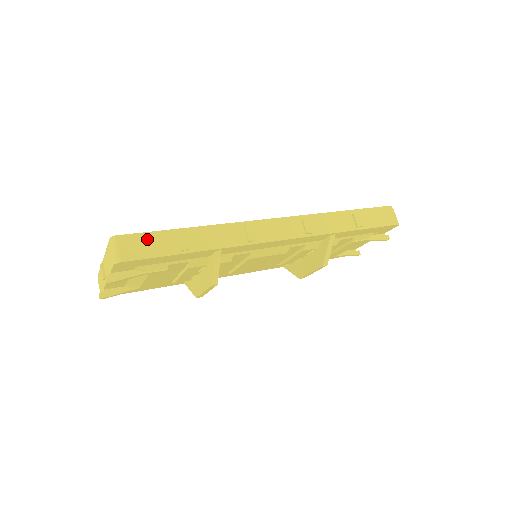
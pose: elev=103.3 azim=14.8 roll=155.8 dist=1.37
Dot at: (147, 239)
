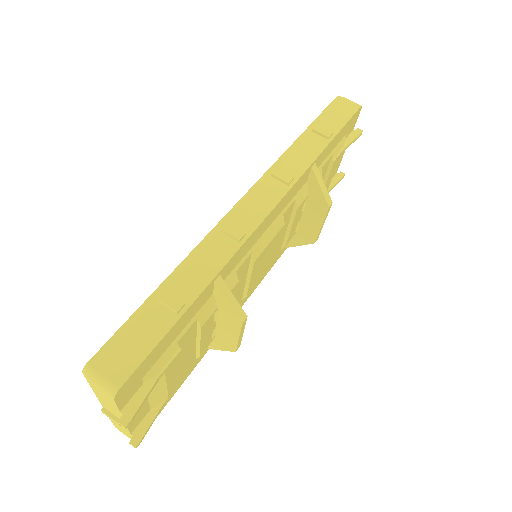
Dot at: (127, 335)
